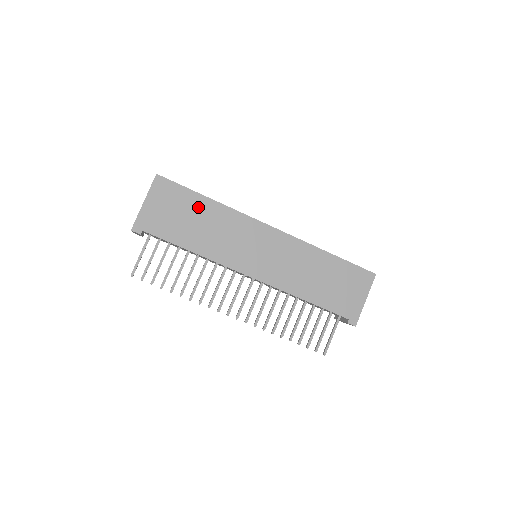
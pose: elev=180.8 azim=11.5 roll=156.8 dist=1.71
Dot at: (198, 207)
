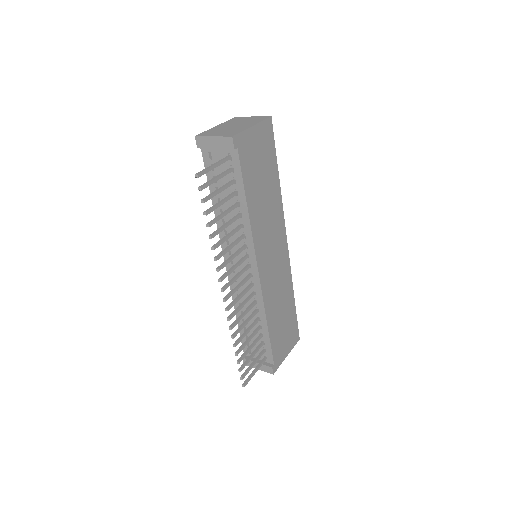
Dot at: (271, 176)
